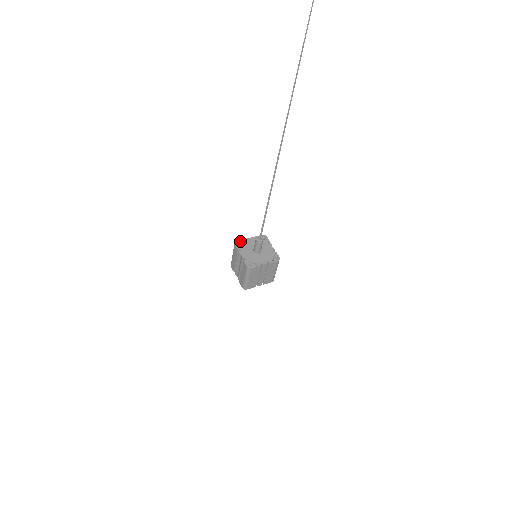
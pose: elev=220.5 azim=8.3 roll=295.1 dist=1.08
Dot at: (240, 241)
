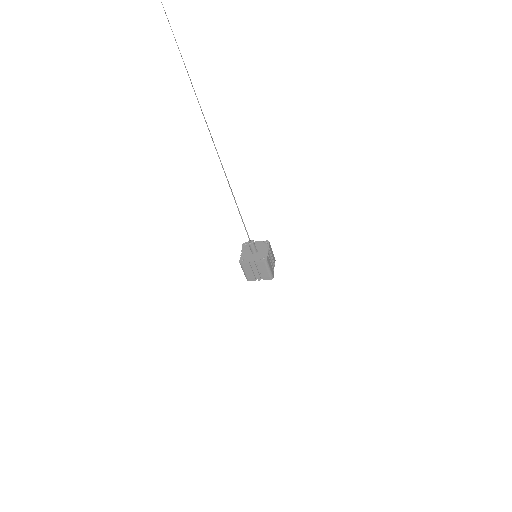
Dot at: occluded
